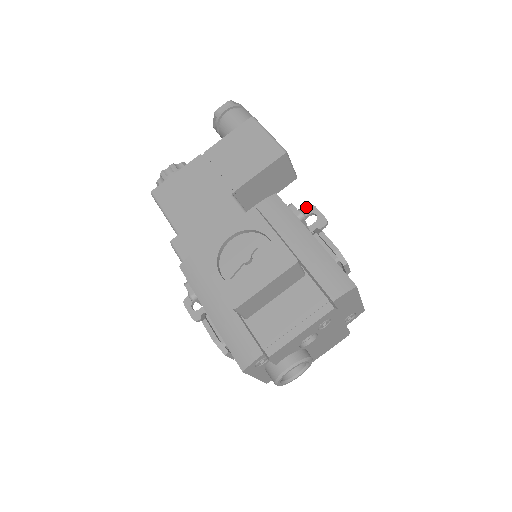
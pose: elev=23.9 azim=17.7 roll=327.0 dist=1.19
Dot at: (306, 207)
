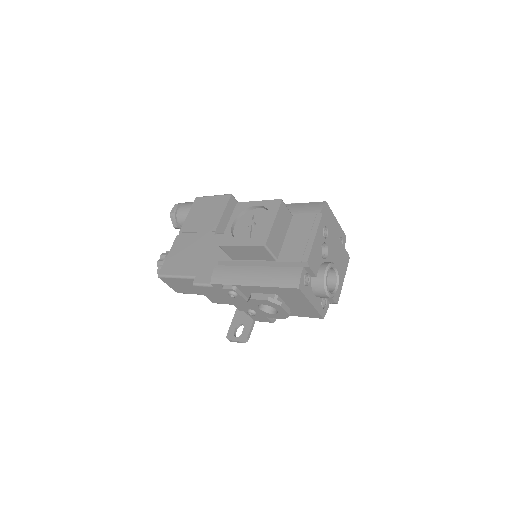
Dot at: occluded
